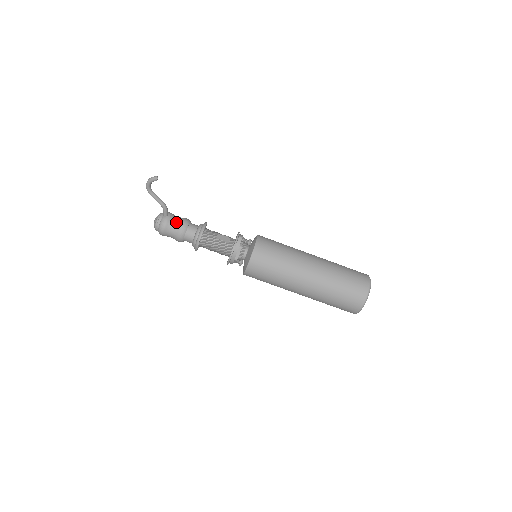
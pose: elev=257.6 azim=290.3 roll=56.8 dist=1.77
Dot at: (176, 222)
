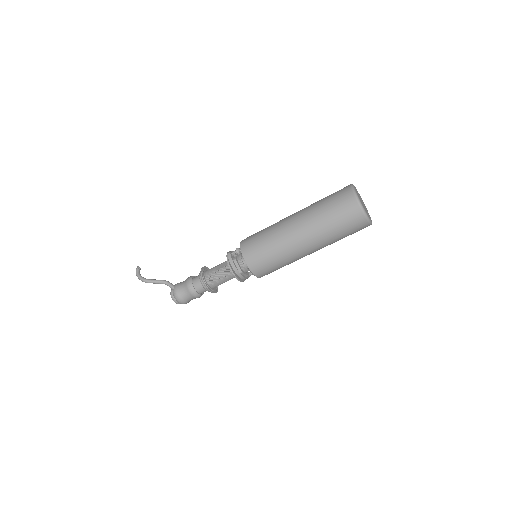
Dot at: (182, 286)
